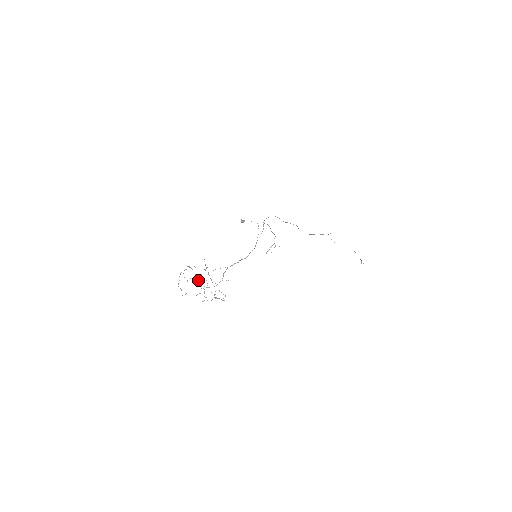
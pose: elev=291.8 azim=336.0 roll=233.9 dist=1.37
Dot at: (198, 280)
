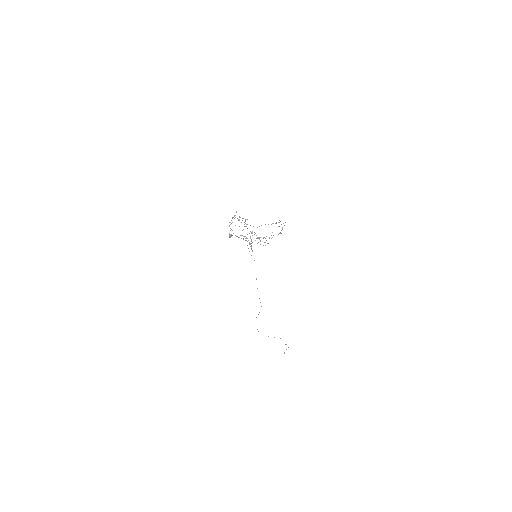
Dot at: occluded
